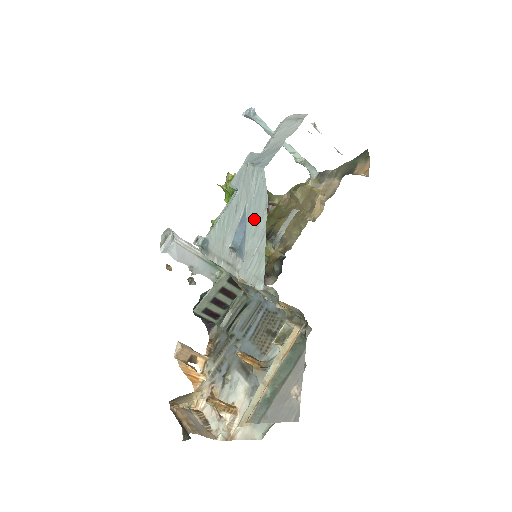
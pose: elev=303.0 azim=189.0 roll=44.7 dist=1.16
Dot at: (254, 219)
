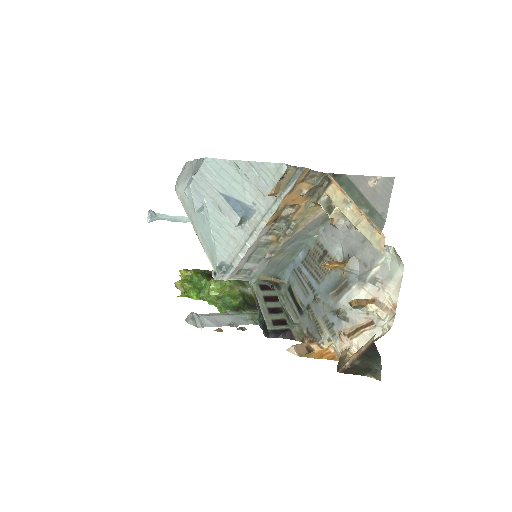
Dot at: (233, 184)
